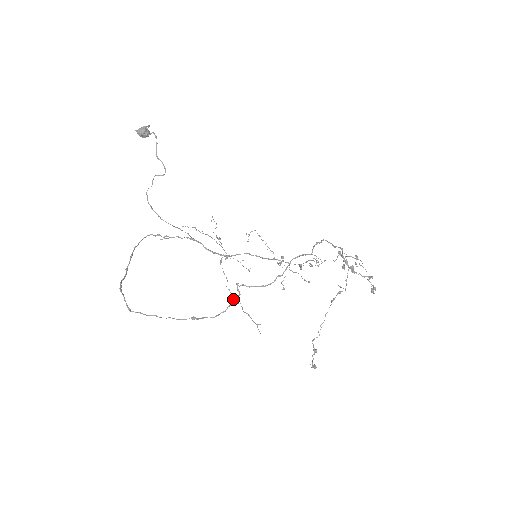
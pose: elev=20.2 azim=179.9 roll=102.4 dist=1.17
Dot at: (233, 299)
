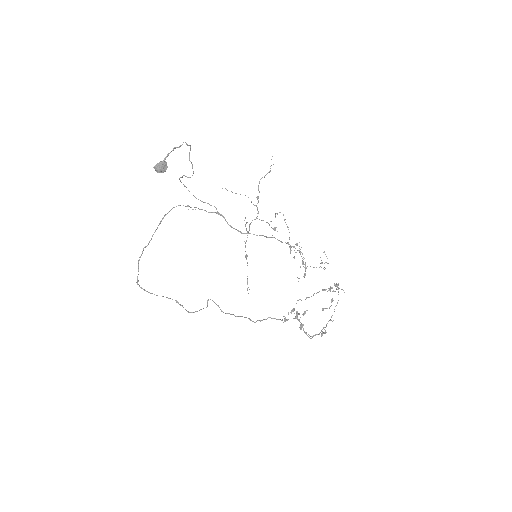
Dot at: (200, 309)
